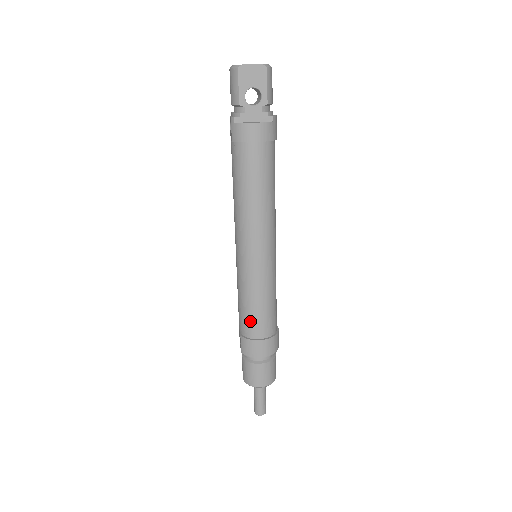
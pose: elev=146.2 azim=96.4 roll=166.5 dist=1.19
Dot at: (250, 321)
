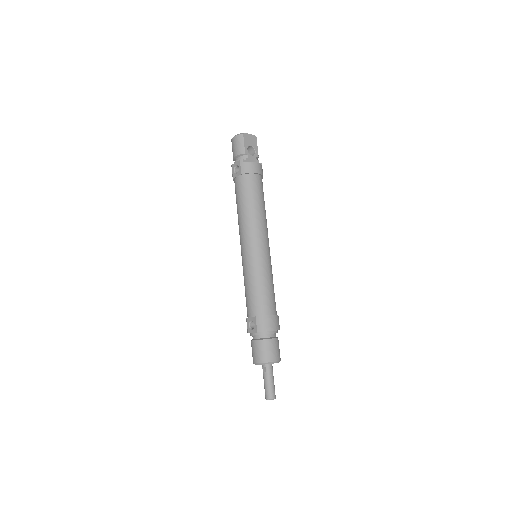
Dot at: (264, 300)
